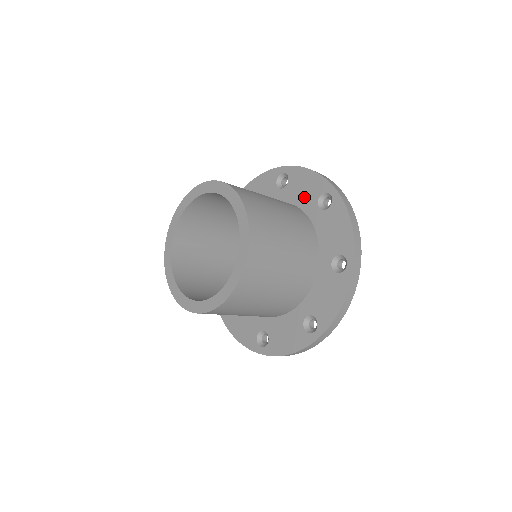
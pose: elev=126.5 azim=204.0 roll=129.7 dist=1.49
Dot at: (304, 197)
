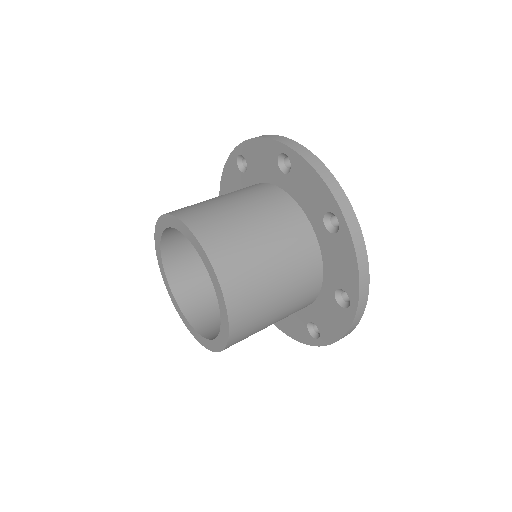
Dot at: (266, 170)
